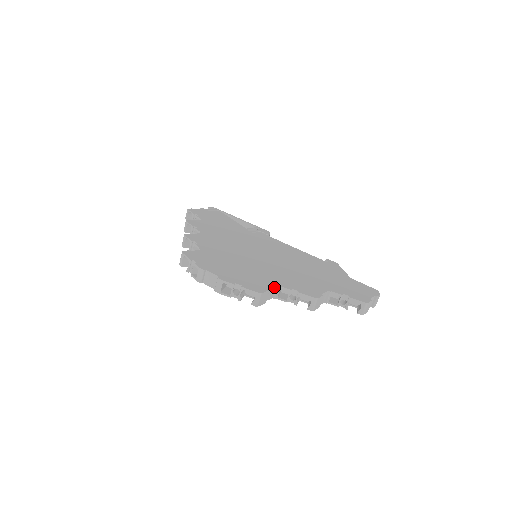
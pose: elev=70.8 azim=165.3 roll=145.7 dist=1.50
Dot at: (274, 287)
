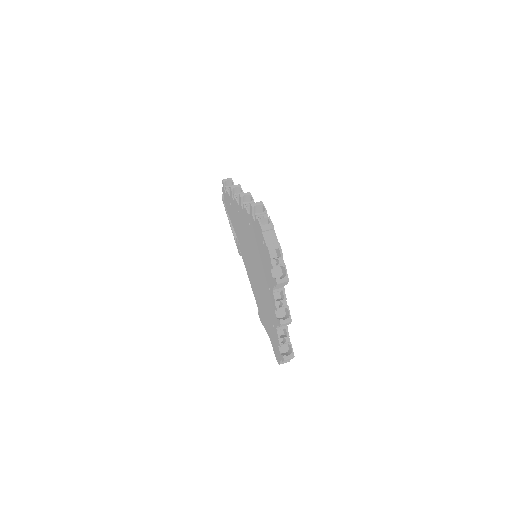
Dot at: (283, 286)
